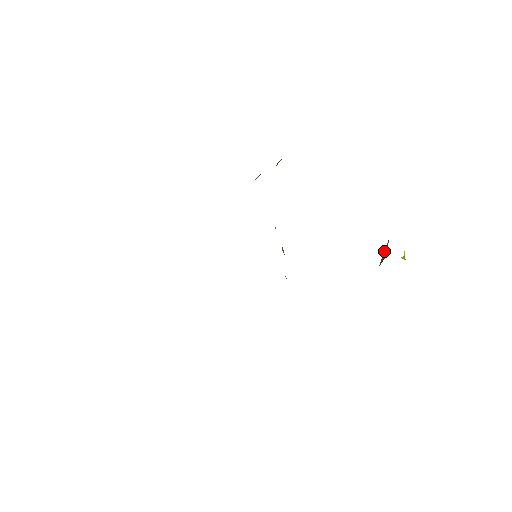
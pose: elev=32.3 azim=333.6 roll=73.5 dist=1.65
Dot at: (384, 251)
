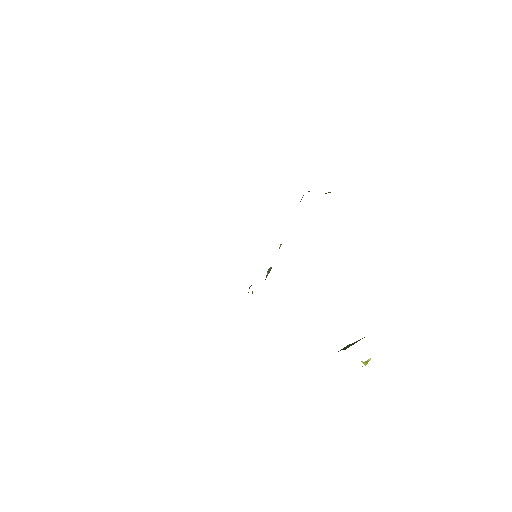
Dot at: (352, 343)
